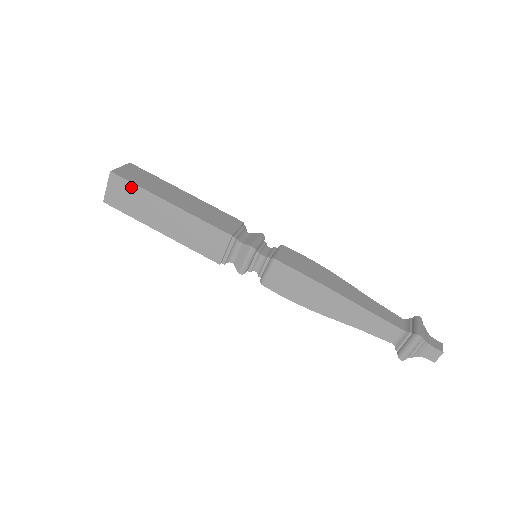
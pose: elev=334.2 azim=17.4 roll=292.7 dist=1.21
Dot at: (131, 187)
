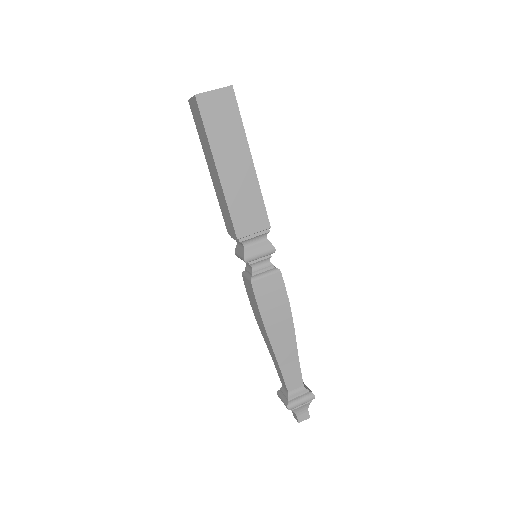
Dot at: (202, 124)
